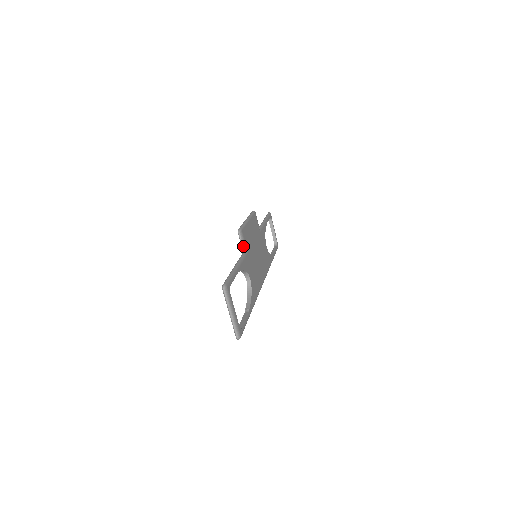
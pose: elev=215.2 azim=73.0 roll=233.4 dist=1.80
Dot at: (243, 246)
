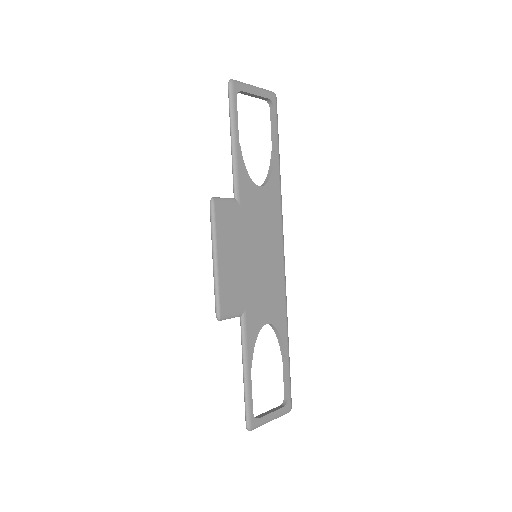
Dot at: occluded
